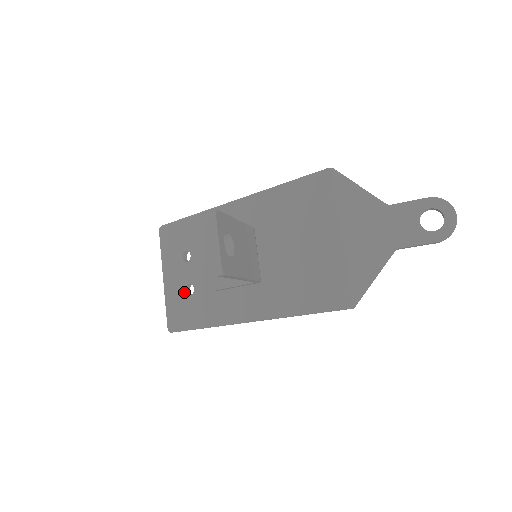
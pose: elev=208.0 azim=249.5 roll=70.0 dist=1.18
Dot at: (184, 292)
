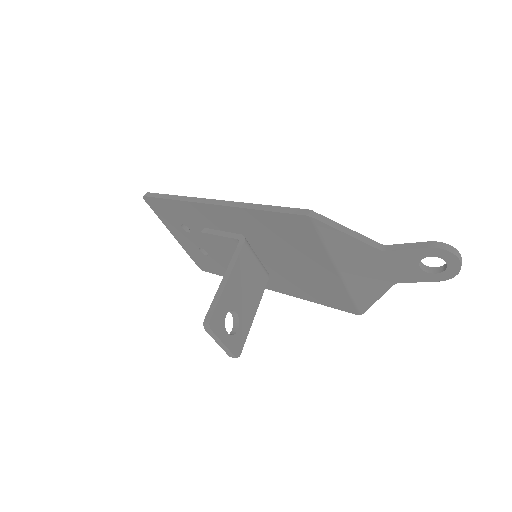
Dot at: (199, 252)
